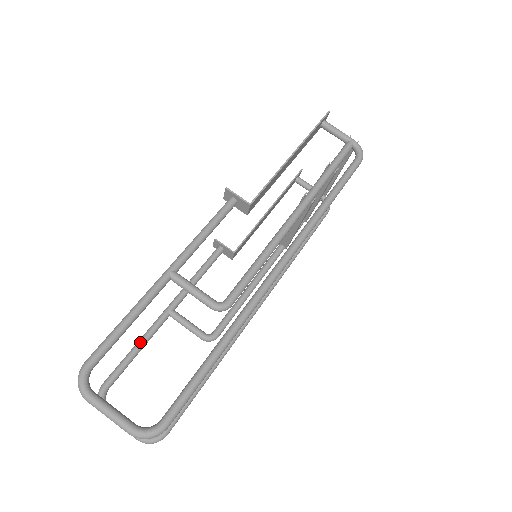
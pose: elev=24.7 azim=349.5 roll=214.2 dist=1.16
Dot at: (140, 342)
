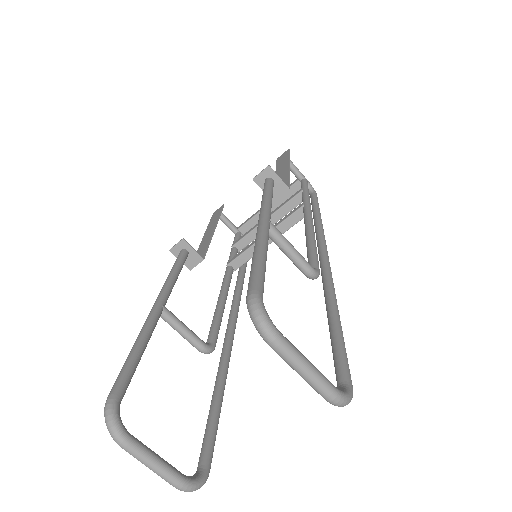
Dot at: (143, 339)
